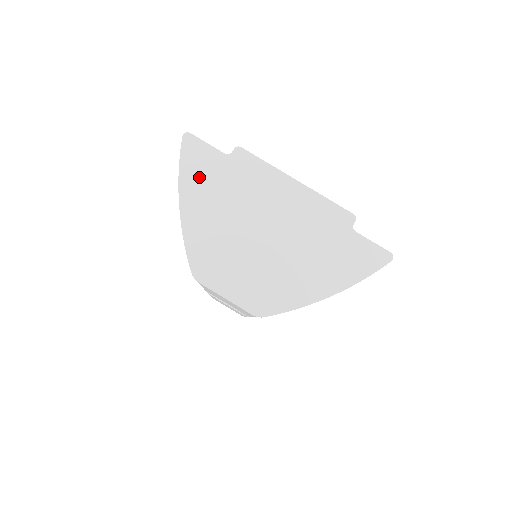
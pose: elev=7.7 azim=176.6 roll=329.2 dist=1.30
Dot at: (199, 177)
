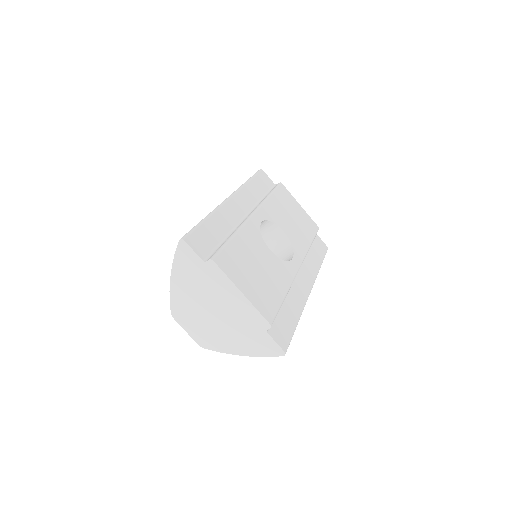
Dot at: (184, 267)
